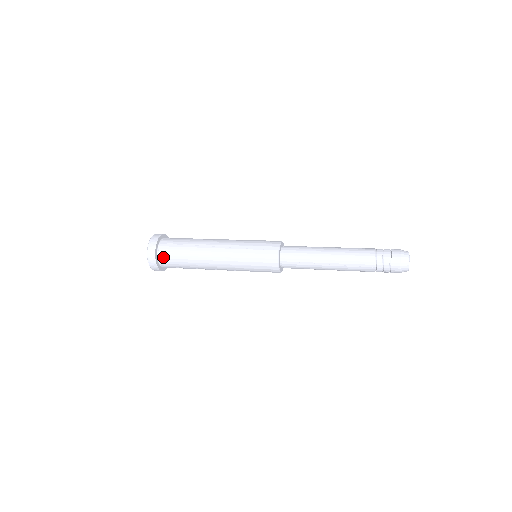
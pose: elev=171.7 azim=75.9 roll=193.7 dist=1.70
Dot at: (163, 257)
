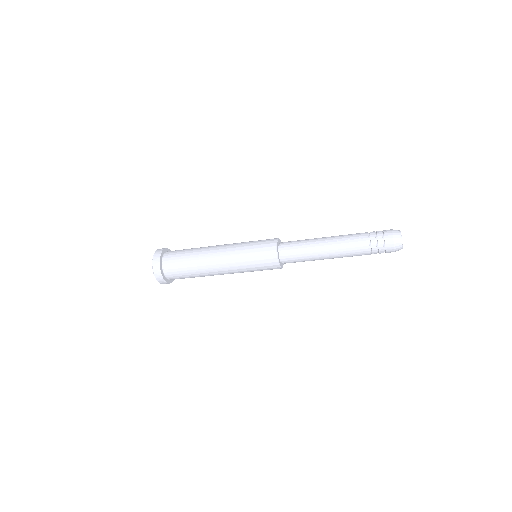
Dot at: (168, 255)
